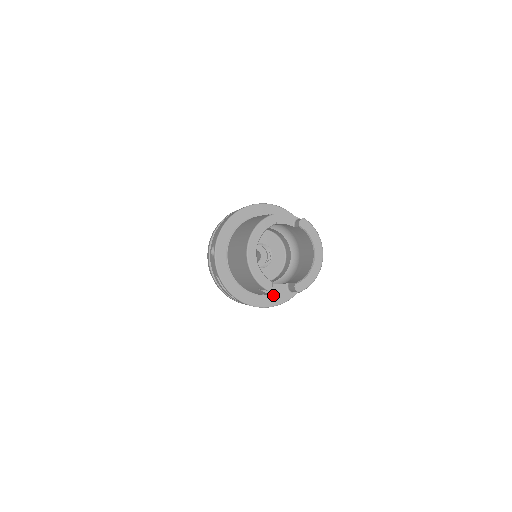
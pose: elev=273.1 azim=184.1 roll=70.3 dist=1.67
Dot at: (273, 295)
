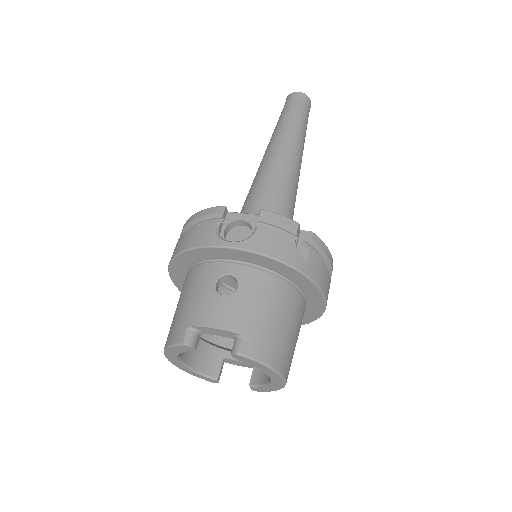
Dot at: occluded
